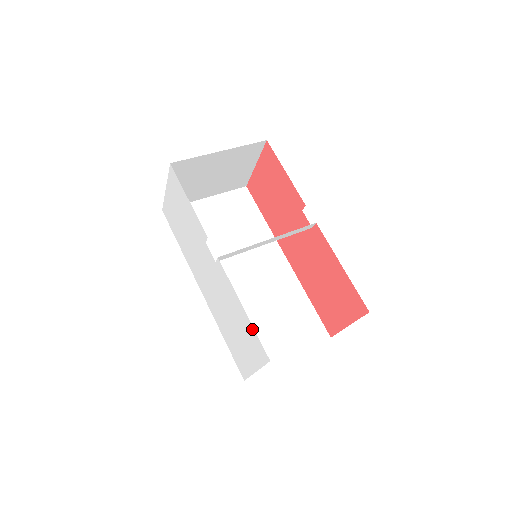
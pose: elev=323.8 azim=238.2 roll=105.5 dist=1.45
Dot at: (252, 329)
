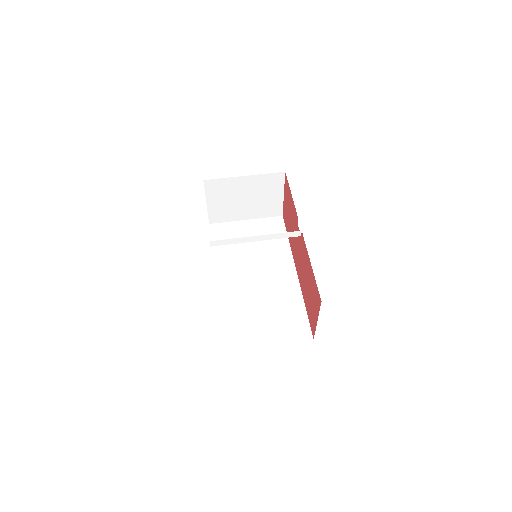
Dot at: occluded
